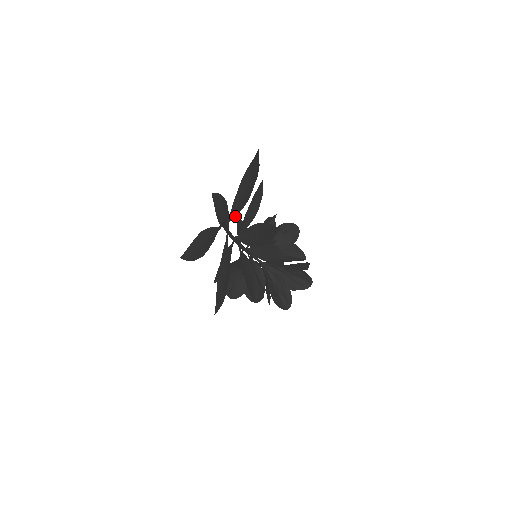
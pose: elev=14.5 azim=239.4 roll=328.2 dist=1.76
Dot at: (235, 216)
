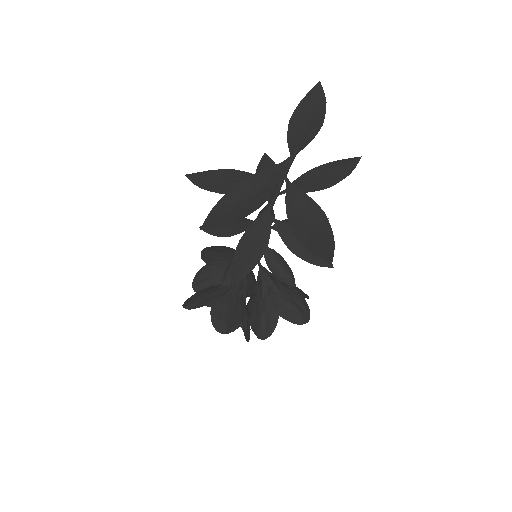
Dot at: occluded
